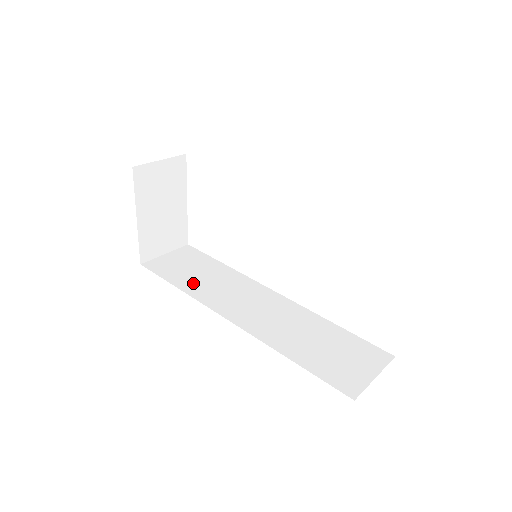
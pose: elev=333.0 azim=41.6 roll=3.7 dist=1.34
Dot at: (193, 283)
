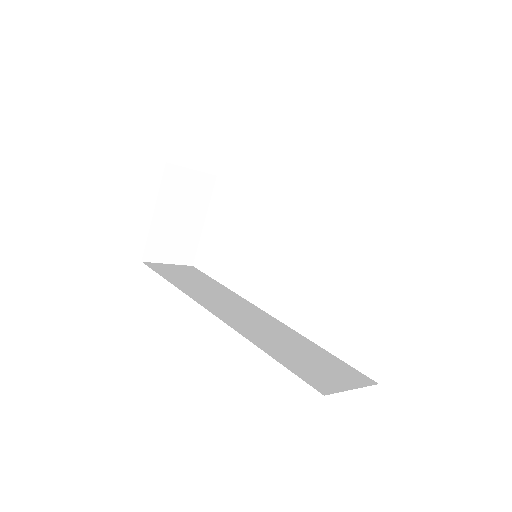
Dot at: (186, 284)
